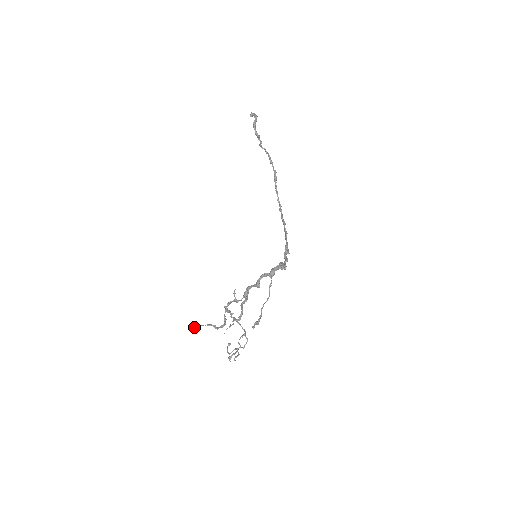
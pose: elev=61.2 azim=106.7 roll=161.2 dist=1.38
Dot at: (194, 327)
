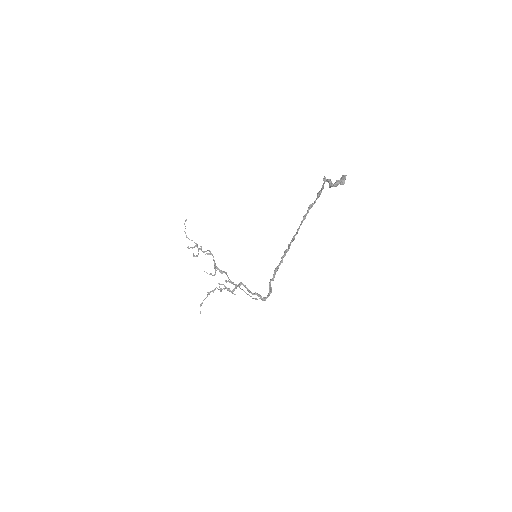
Dot at: occluded
